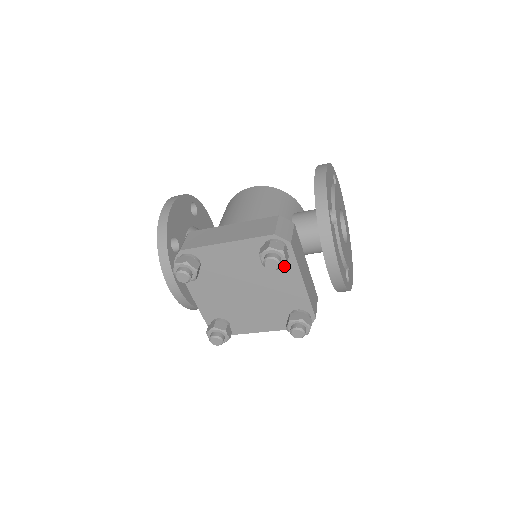
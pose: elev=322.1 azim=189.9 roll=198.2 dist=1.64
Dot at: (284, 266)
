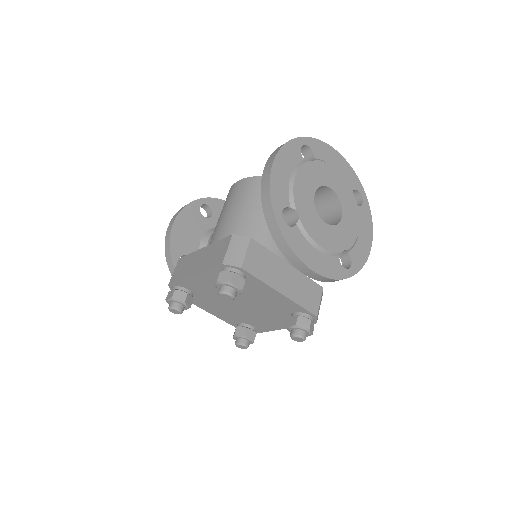
Dot at: (253, 284)
